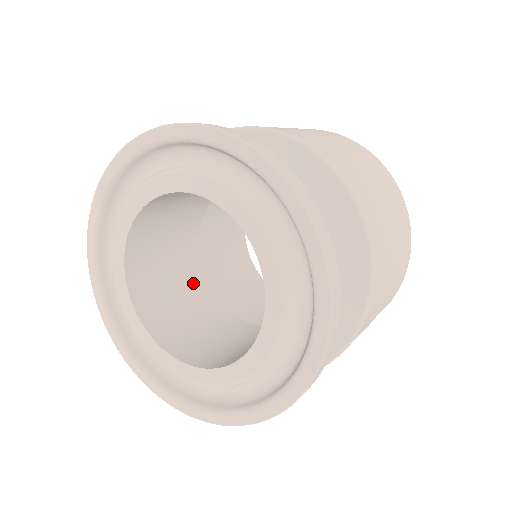
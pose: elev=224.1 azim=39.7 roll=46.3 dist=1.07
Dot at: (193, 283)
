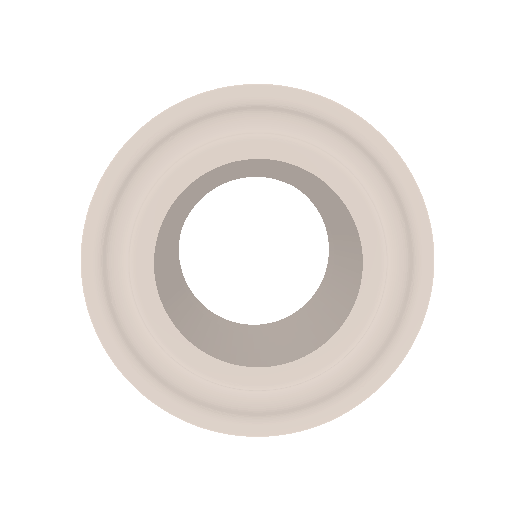
Dot at: (199, 316)
